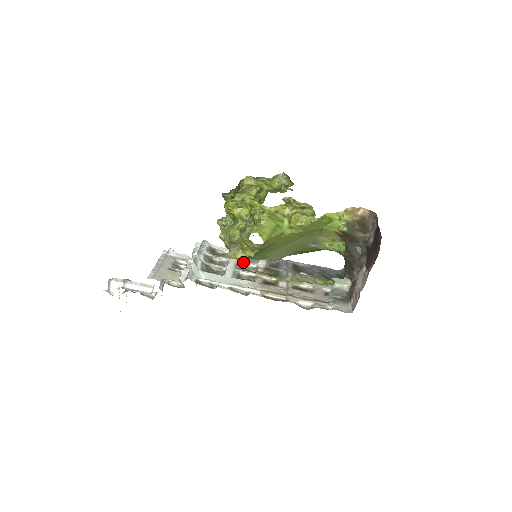
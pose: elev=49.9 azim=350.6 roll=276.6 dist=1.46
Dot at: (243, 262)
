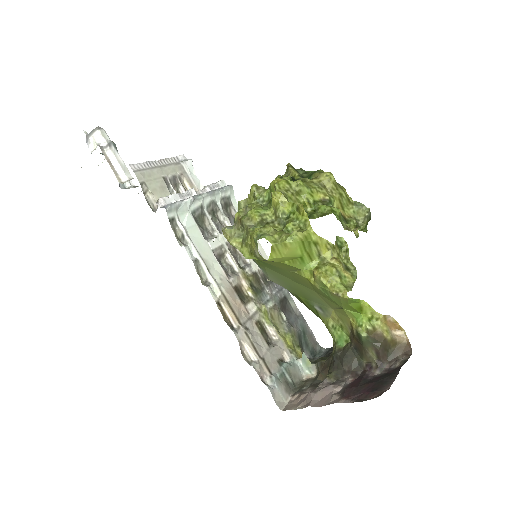
Dot at: occluded
